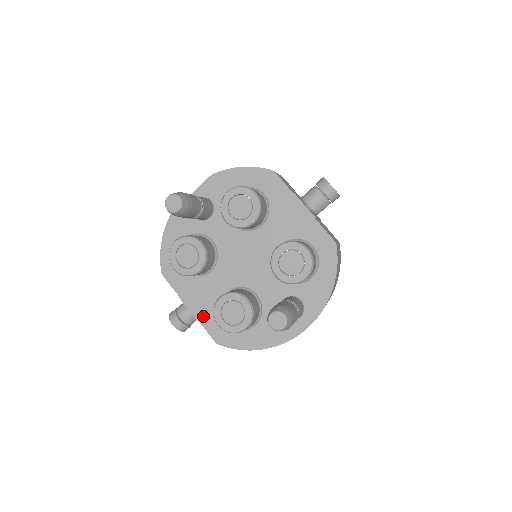
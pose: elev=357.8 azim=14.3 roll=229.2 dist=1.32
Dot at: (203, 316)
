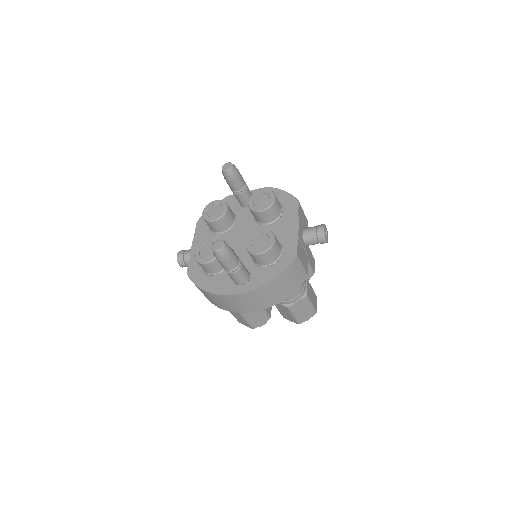
Dot at: occluded
